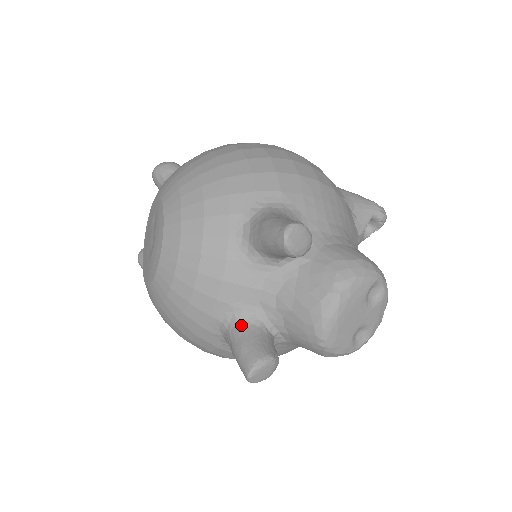
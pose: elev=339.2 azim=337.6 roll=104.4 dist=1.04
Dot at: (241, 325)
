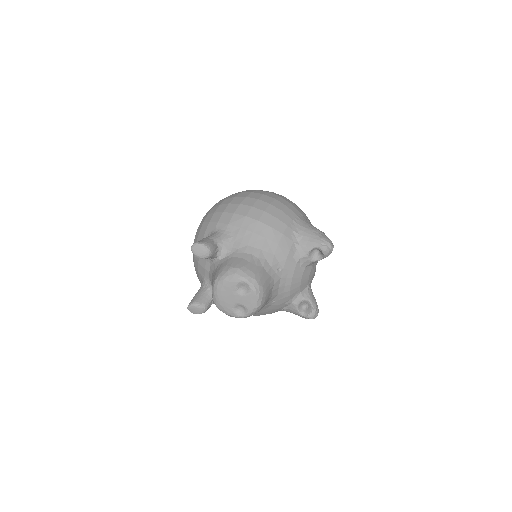
Dot at: (202, 286)
